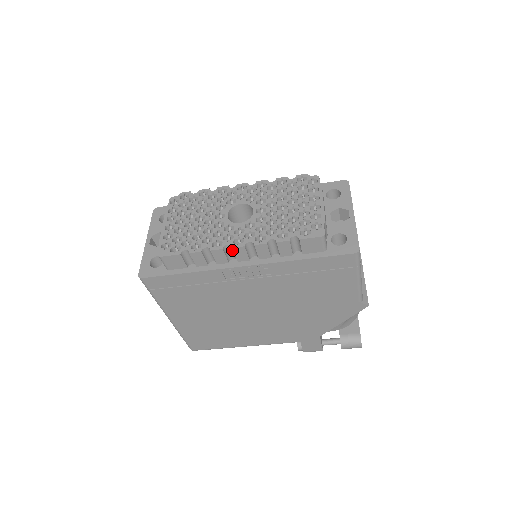
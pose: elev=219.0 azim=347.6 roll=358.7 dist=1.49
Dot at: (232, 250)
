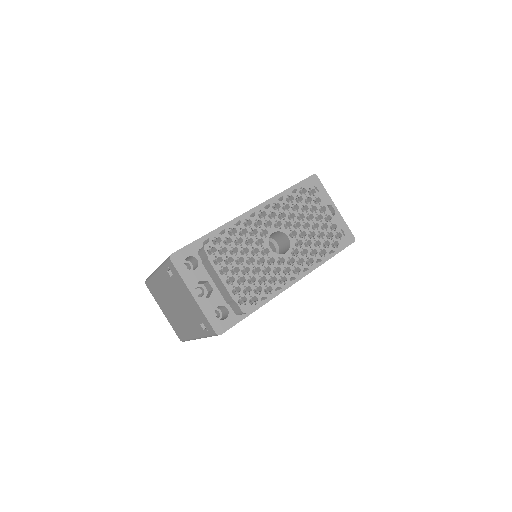
Dot at: (290, 278)
